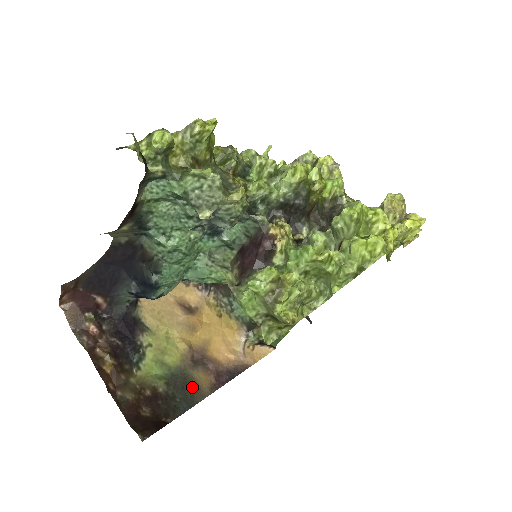
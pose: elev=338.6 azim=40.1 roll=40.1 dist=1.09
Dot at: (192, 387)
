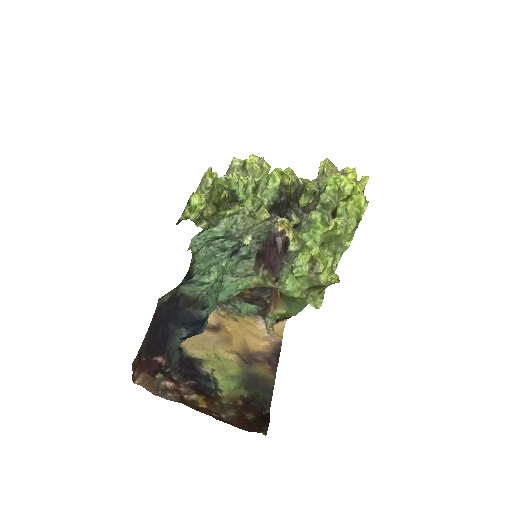
Dot at: (261, 380)
